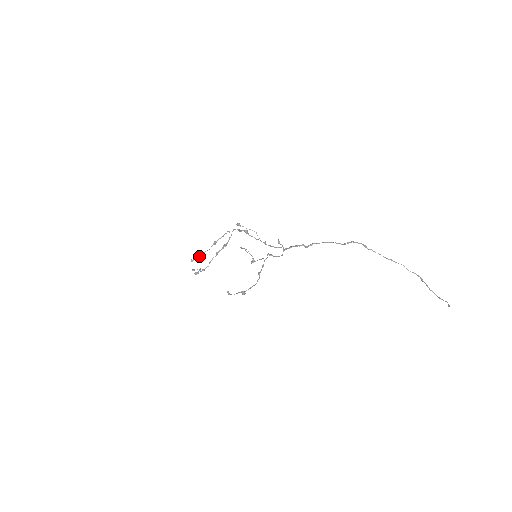
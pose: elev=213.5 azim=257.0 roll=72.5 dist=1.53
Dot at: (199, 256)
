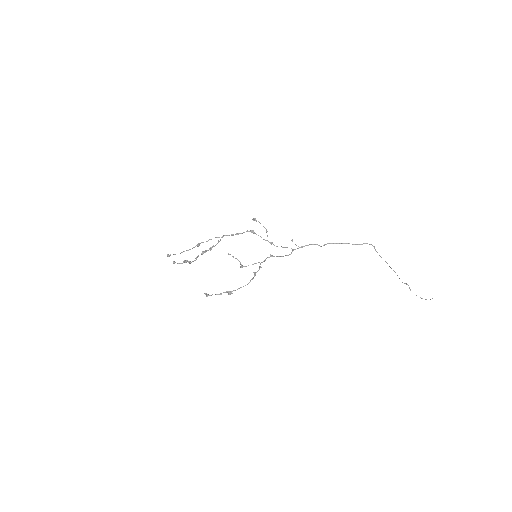
Dot at: occluded
